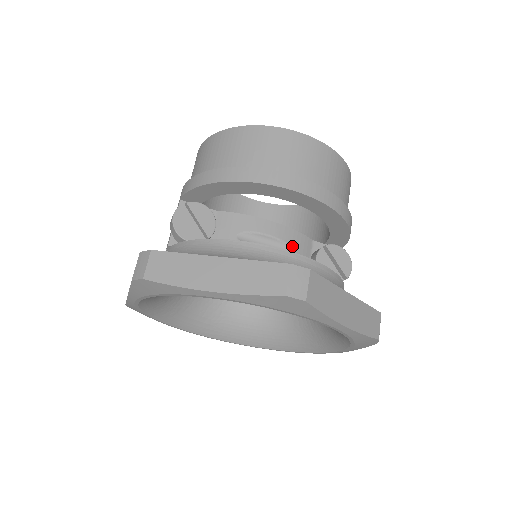
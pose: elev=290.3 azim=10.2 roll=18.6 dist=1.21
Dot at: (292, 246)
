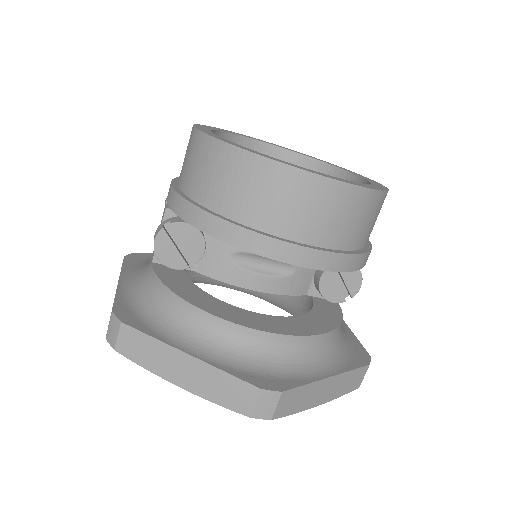
Dot at: occluded
